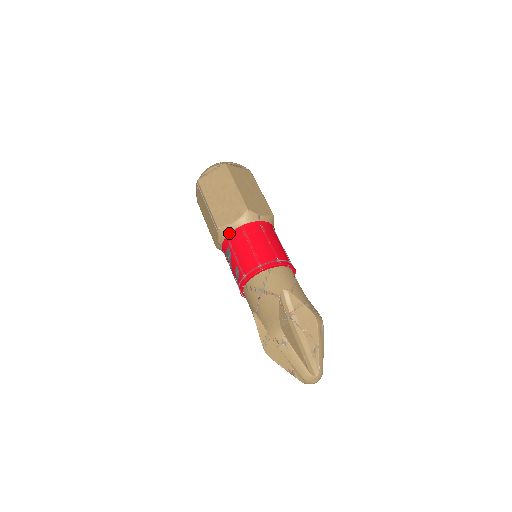
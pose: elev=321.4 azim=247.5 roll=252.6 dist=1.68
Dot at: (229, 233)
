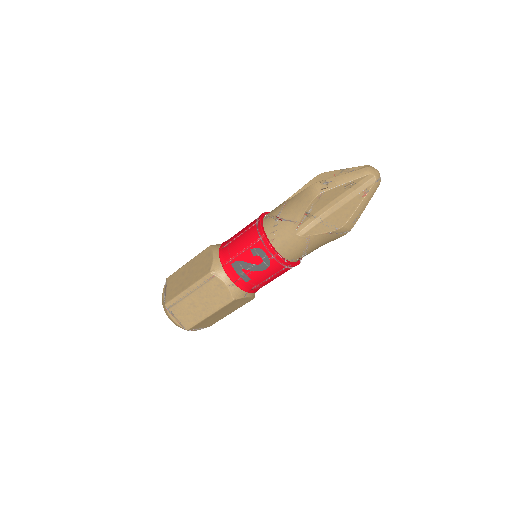
Dot at: (220, 264)
